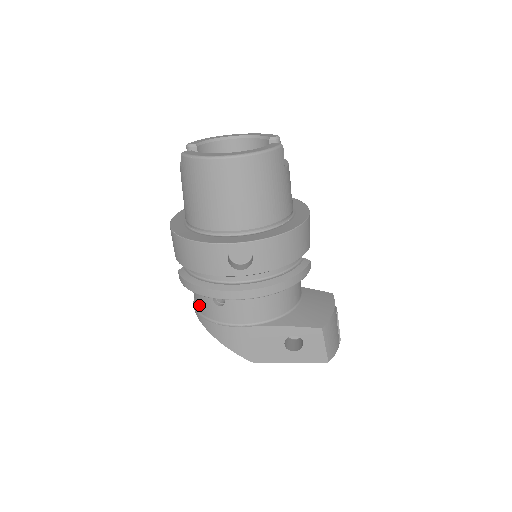
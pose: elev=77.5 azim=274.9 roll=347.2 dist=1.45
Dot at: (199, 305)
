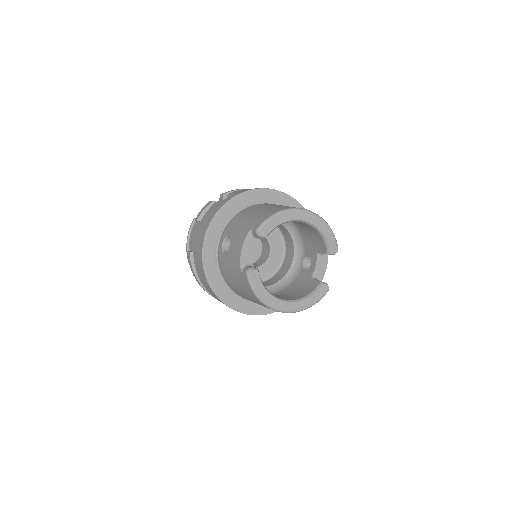
Dot at: occluded
